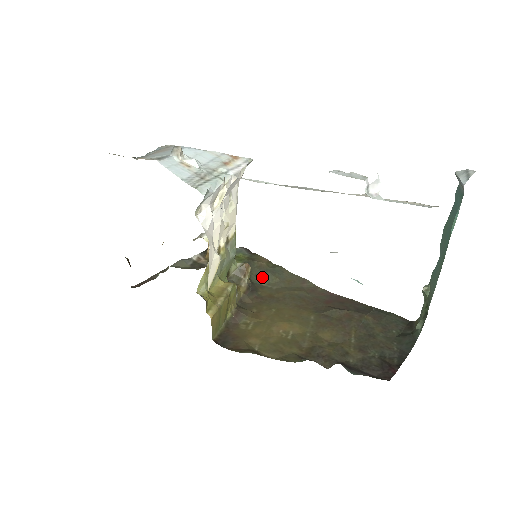
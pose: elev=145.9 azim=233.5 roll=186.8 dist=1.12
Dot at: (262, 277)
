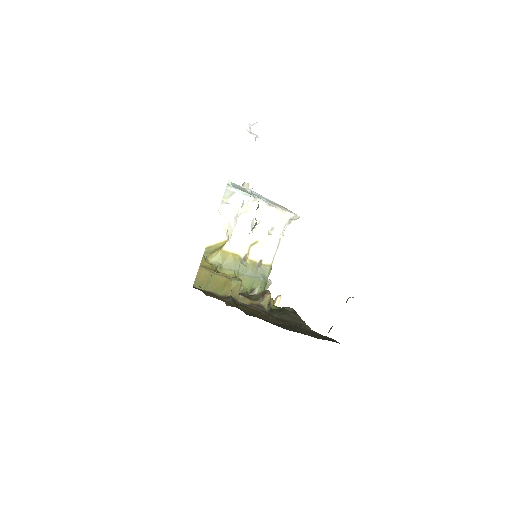
Dot at: (281, 315)
